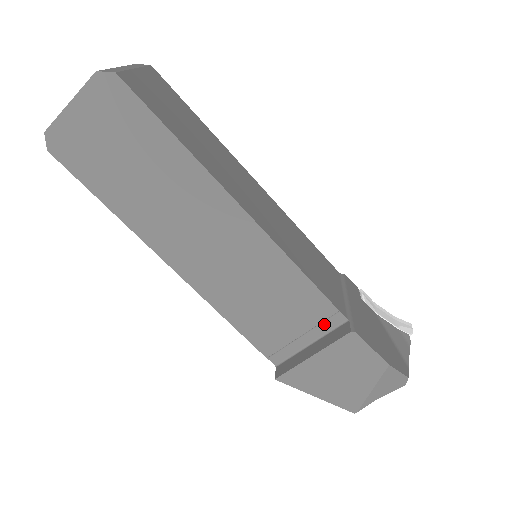
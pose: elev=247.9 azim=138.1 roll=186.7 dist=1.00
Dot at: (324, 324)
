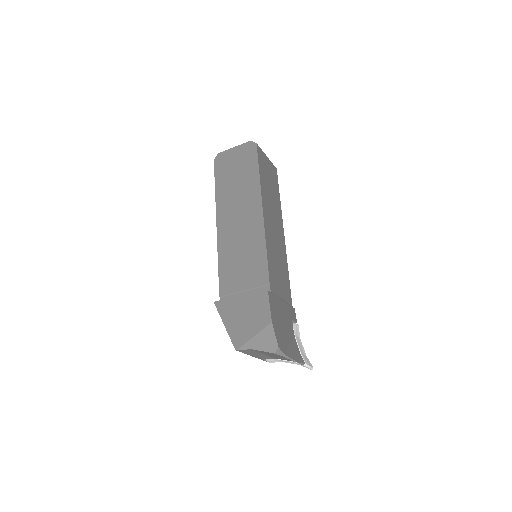
Dot at: (258, 289)
